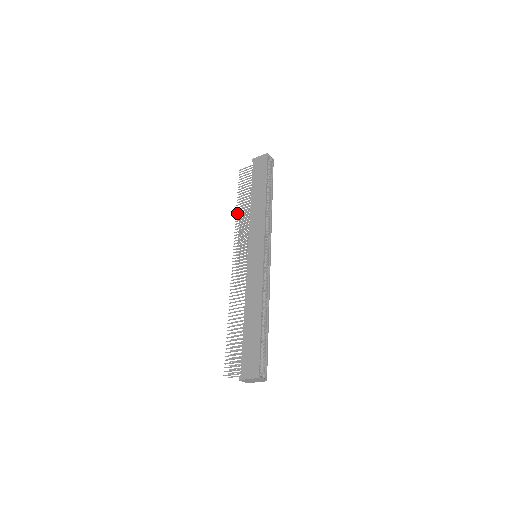
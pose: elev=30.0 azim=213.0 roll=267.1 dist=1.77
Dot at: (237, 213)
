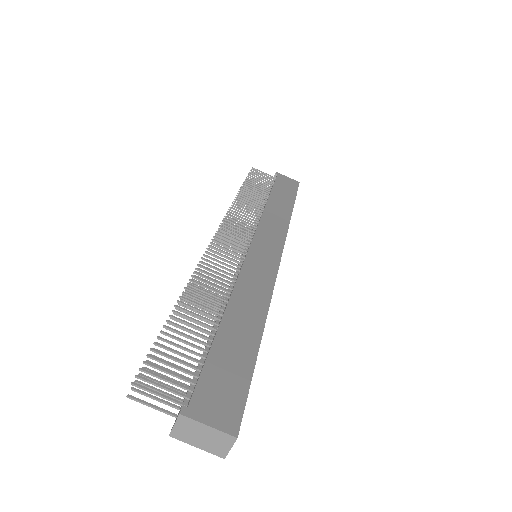
Dot at: (239, 196)
